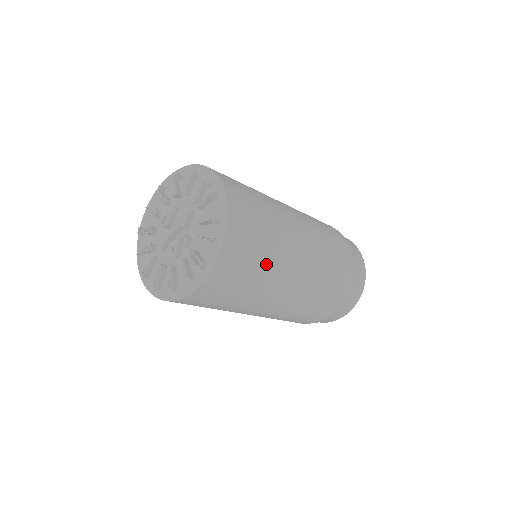
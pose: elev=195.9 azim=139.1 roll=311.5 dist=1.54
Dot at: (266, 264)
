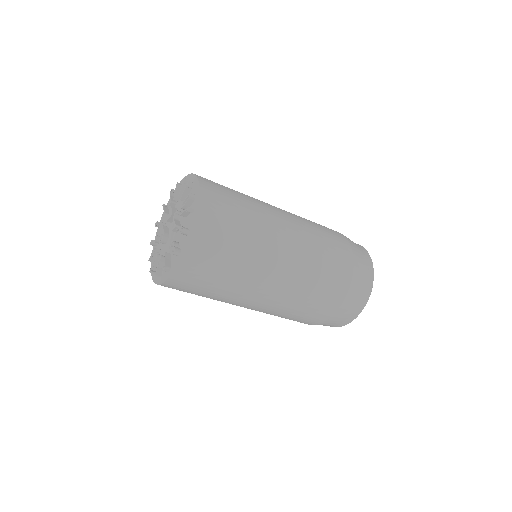
Dot at: (244, 198)
